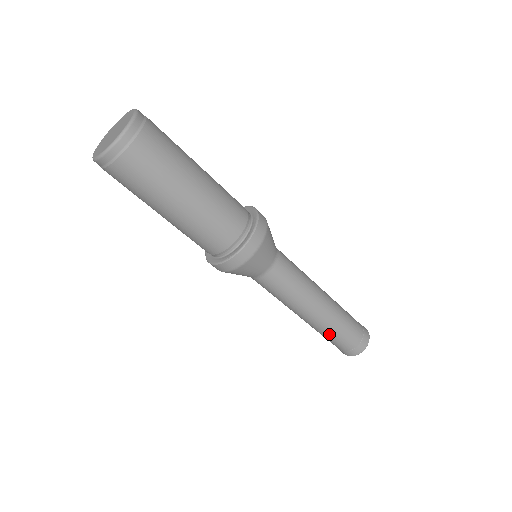
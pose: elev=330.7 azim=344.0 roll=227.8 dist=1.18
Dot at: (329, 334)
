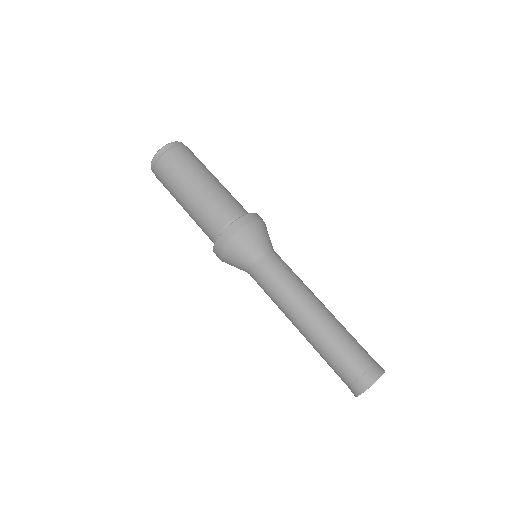
Dot at: (324, 353)
